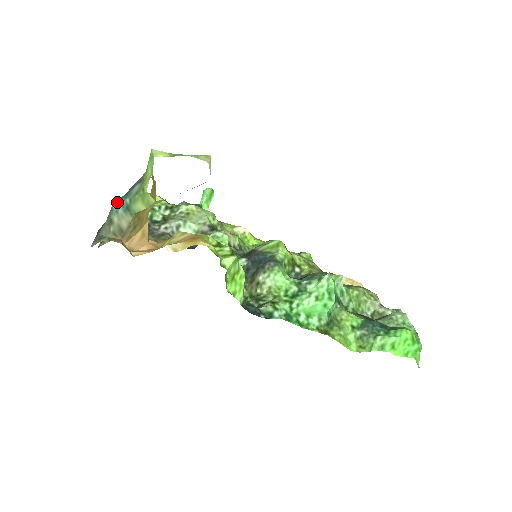
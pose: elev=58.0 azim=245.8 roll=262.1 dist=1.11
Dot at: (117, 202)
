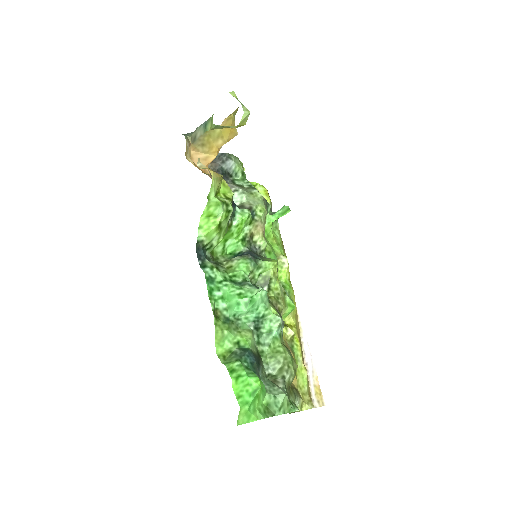
Dot at: (207, 120)
